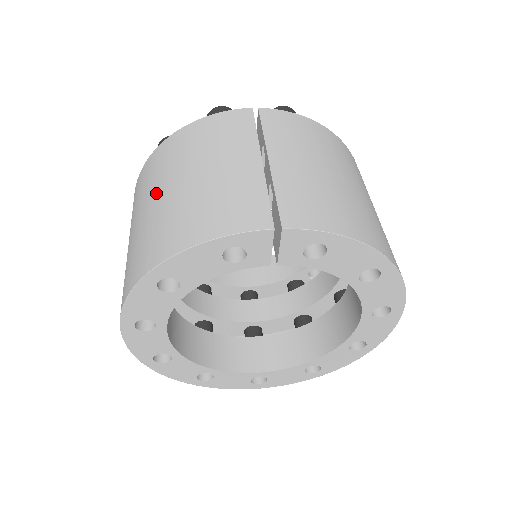
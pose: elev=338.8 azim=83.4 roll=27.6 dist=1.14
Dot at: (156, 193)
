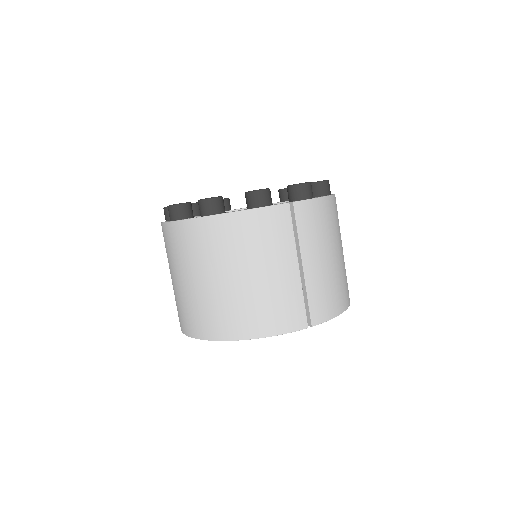
Dot at: (220, 274)
